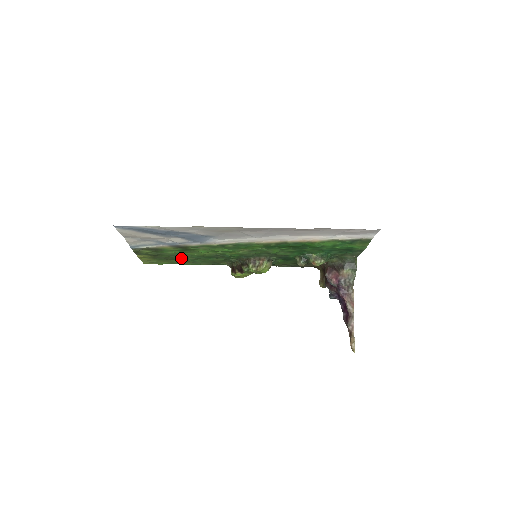
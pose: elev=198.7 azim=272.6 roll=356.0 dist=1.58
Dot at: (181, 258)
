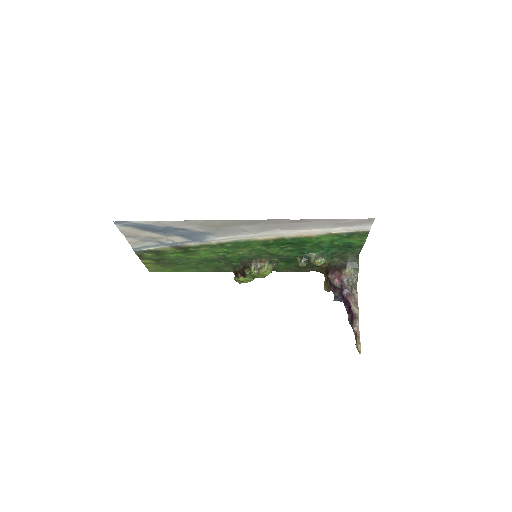
Dot at: (184, 263)
